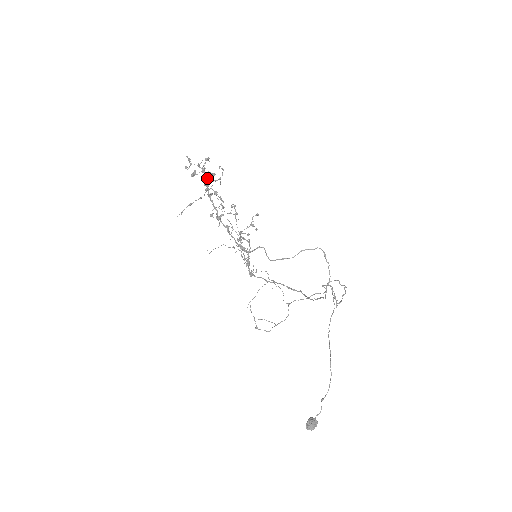
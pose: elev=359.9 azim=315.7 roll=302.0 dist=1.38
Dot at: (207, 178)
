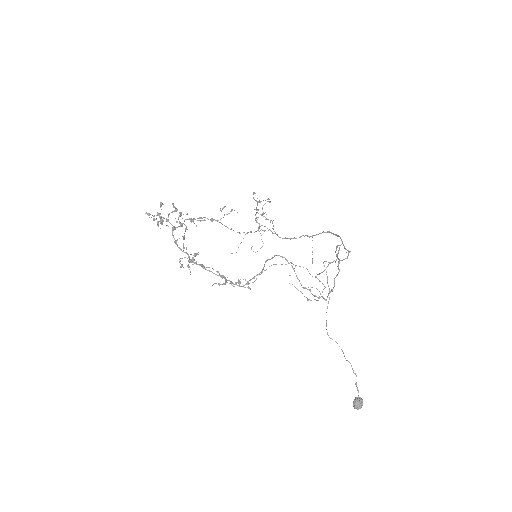
Dot at: occluded
